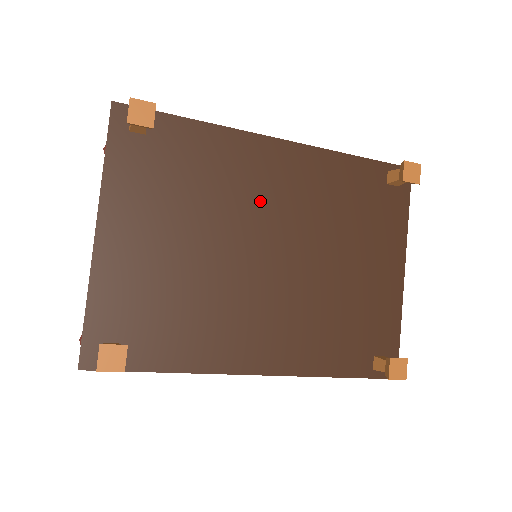
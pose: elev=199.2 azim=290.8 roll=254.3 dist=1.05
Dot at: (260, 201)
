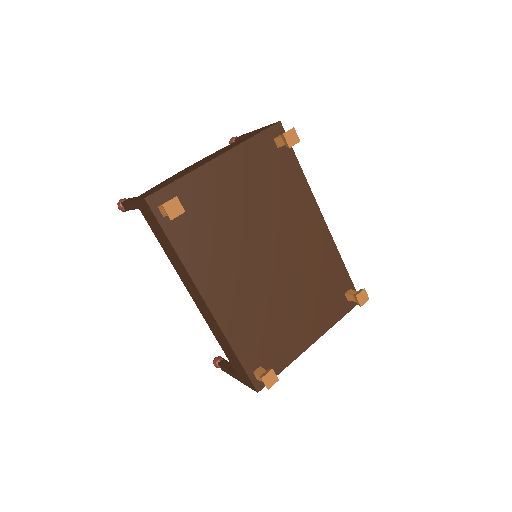
Dot at: (290, 231)
